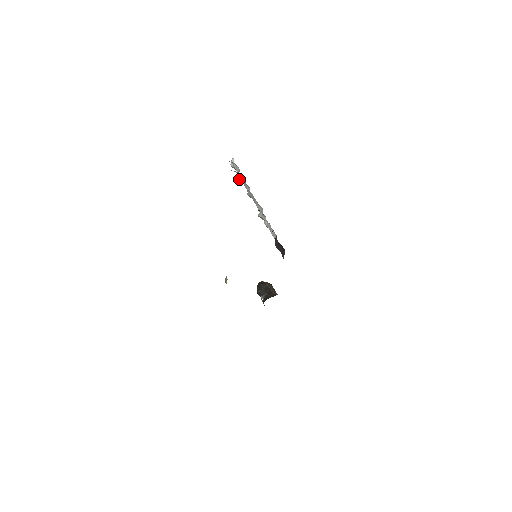
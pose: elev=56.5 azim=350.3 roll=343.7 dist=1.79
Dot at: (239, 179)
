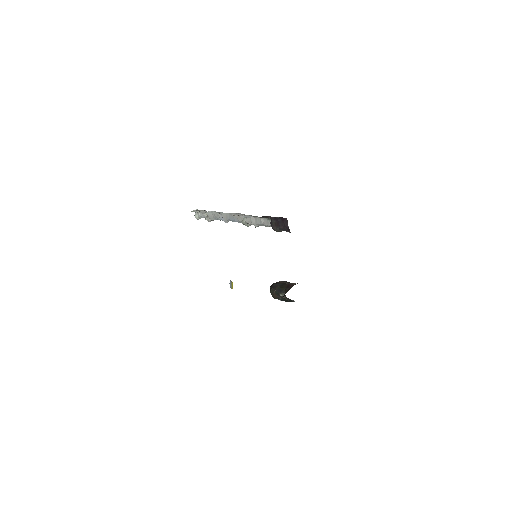
Dot at: (209, 217)
